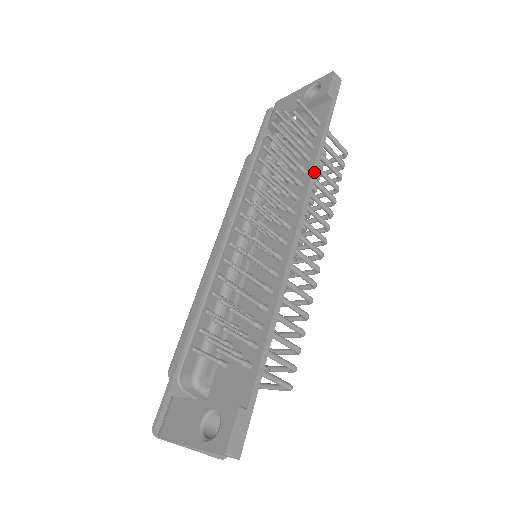
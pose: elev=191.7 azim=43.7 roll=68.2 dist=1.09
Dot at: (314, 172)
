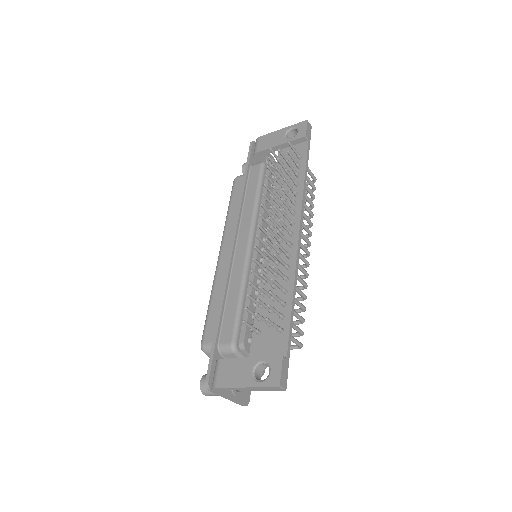
Dot at: (304, 195)
